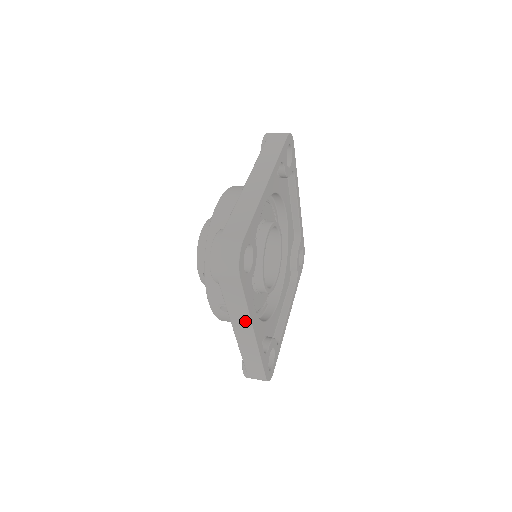
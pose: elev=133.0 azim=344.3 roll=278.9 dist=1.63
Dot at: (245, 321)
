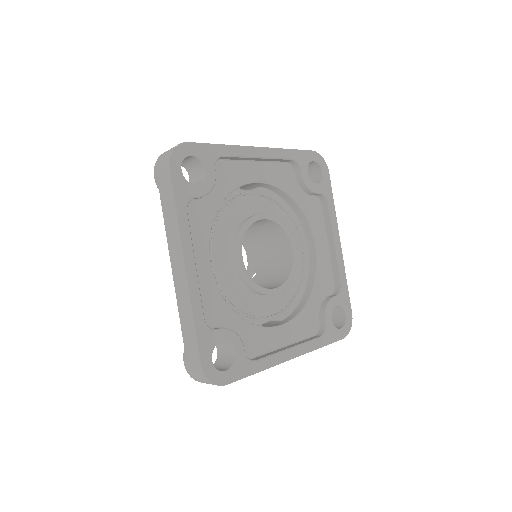
Dot at: (177, 242)
